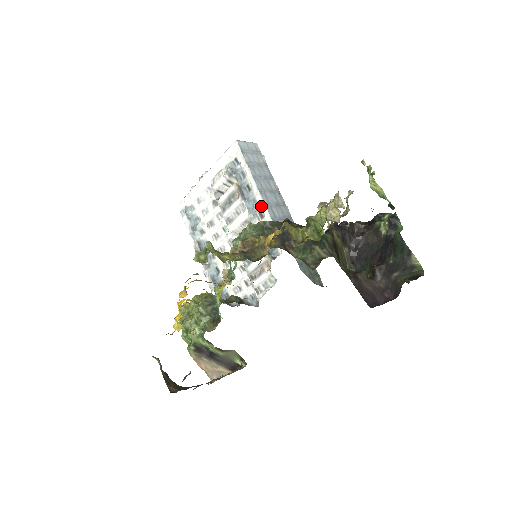
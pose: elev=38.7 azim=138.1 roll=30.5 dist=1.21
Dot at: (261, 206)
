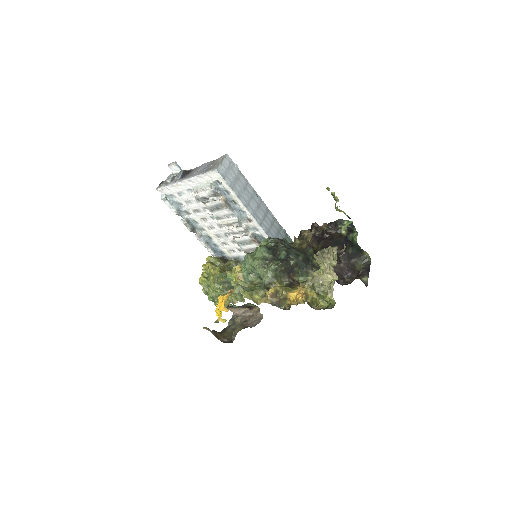
Dot at: (249, 216)
